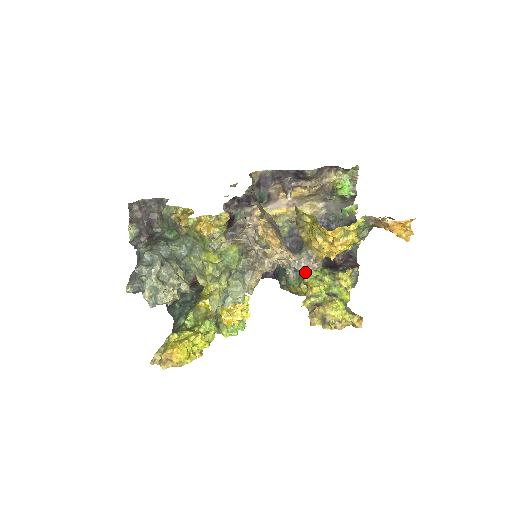
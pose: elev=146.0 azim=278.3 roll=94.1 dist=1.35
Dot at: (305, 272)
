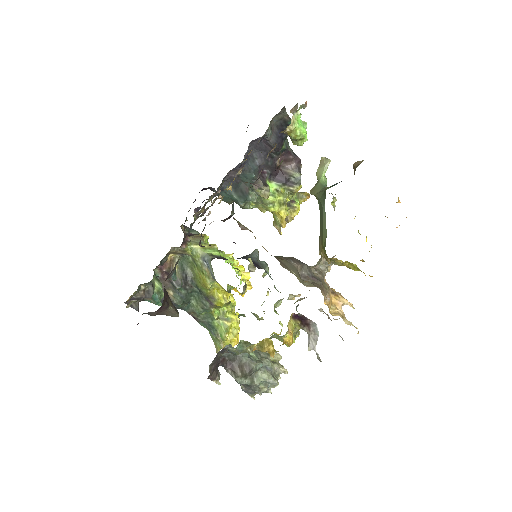
Dot at: occluded
